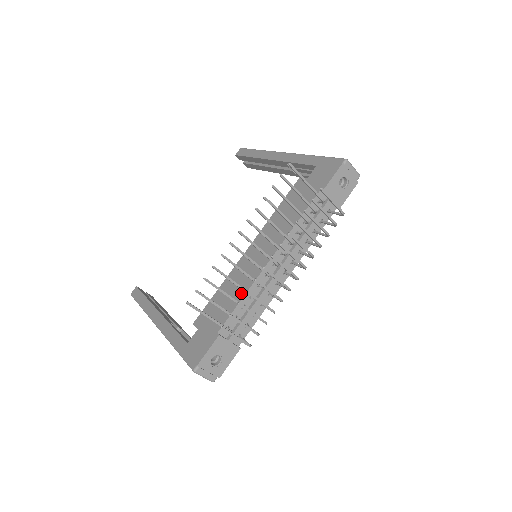
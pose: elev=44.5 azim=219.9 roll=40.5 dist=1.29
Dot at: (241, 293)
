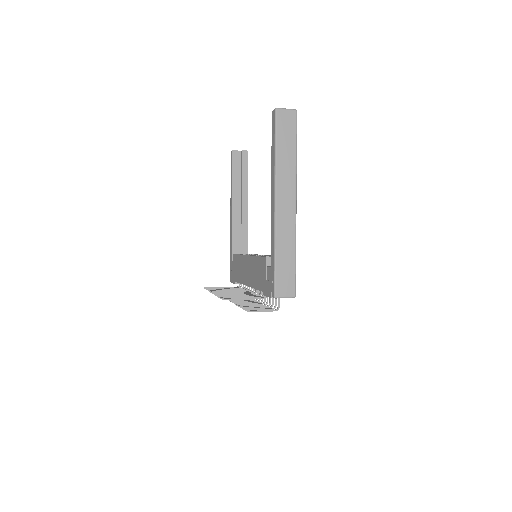
Dot at: (240, 280)
